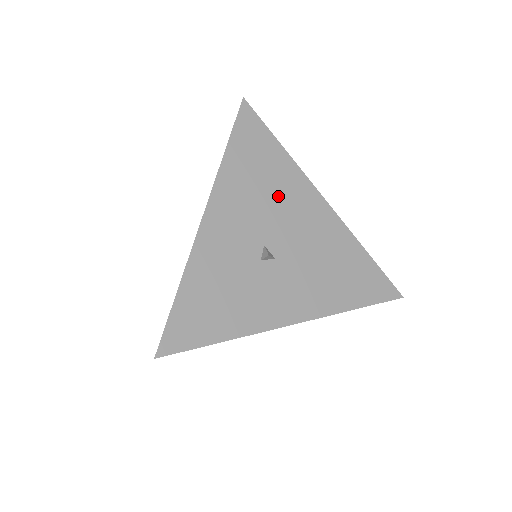
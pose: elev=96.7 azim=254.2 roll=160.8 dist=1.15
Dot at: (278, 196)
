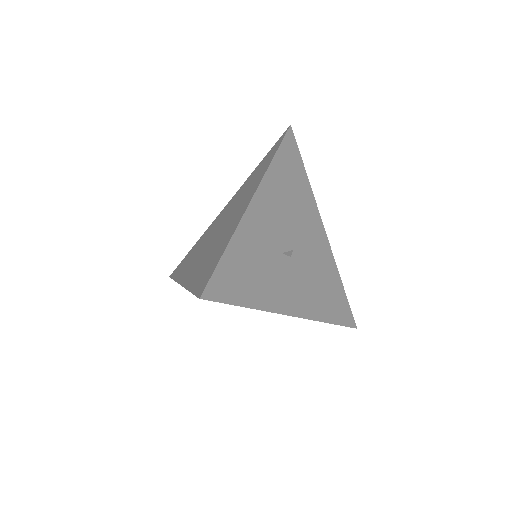
Dot at: (299, 209)
